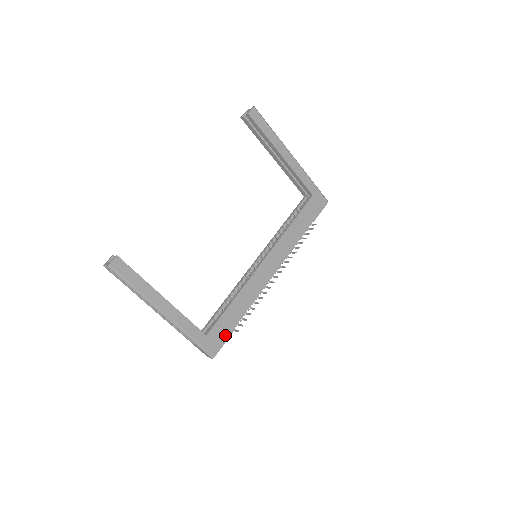
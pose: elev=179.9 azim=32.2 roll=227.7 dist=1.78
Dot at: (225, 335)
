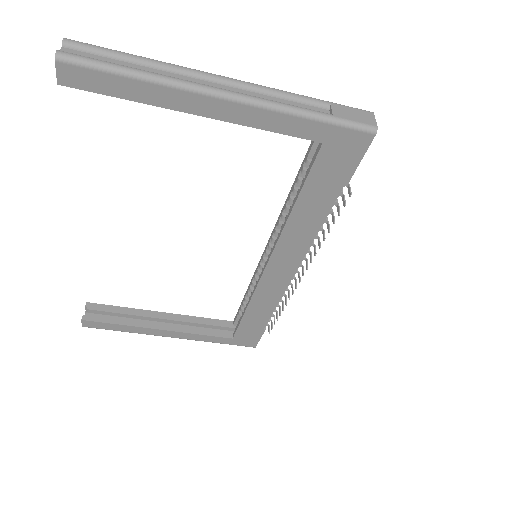
Dot at: (256, 333)
